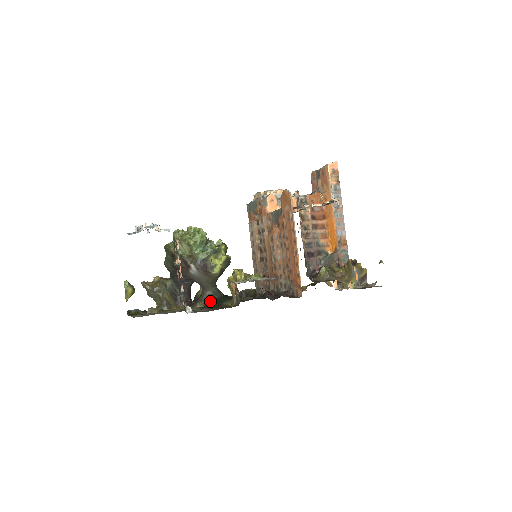
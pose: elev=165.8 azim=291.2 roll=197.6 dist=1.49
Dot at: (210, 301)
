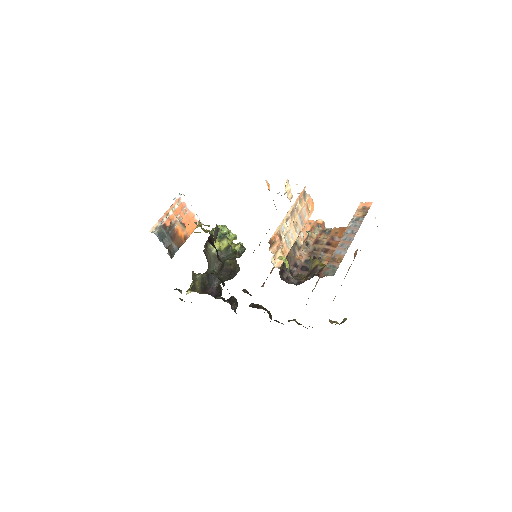
Dot at: occluded
